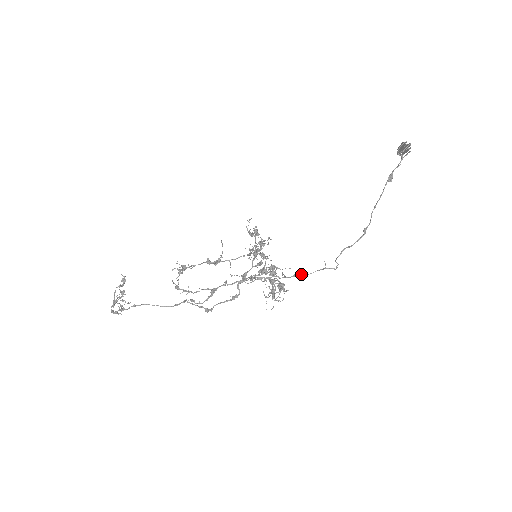
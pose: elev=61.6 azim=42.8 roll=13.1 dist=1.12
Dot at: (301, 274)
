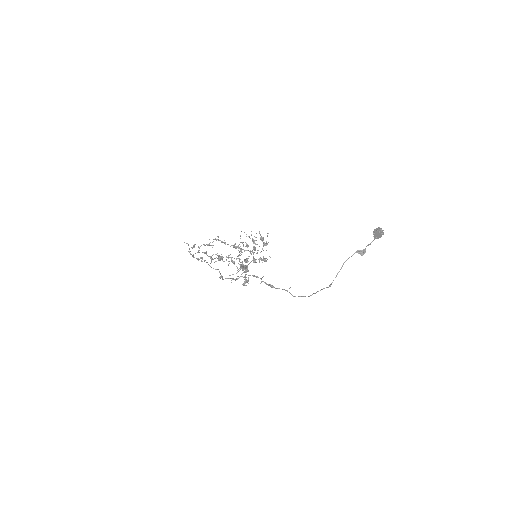
Dot at: (273, 286)
